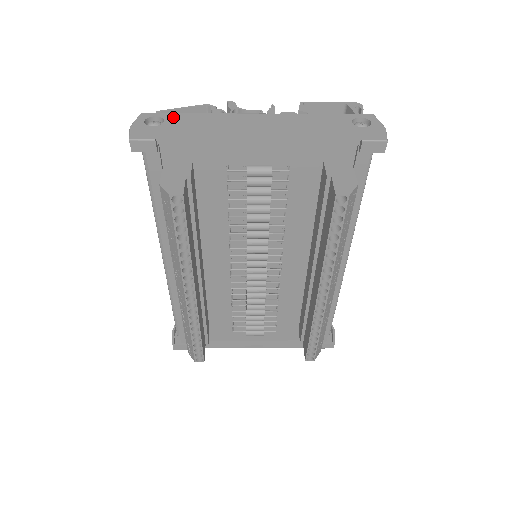
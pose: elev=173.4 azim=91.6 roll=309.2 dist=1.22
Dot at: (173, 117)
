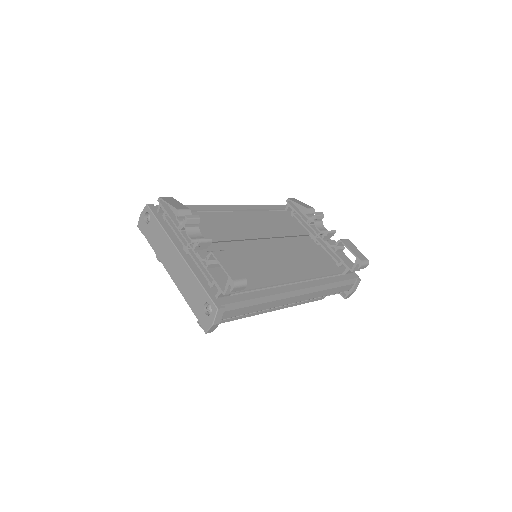
Dot at: (153, 221)
